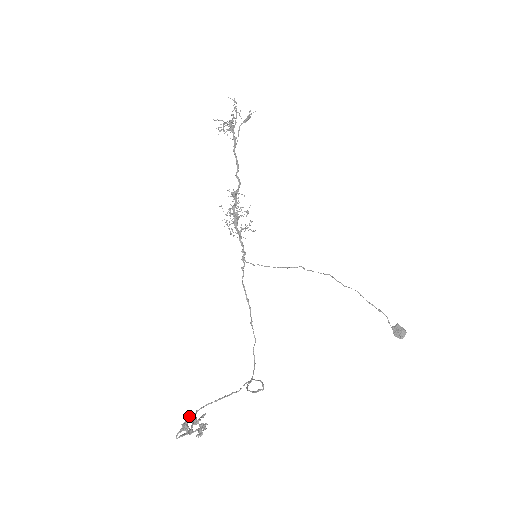
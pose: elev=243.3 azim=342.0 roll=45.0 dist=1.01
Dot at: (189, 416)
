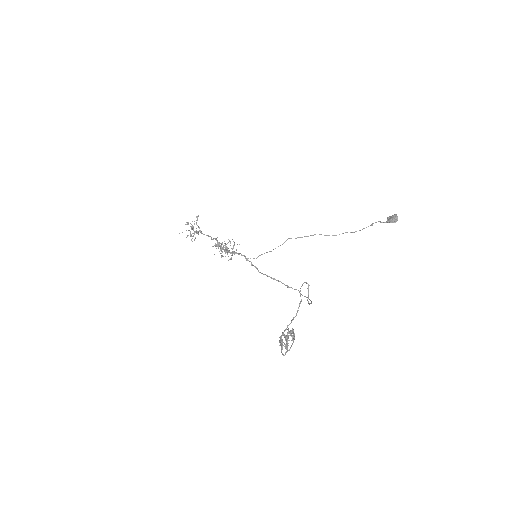
Dot at: occluded
